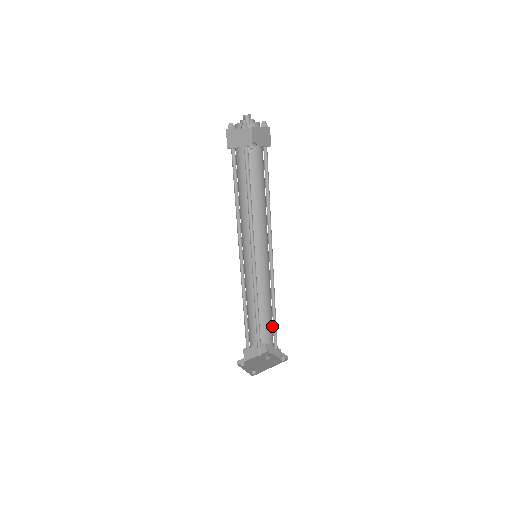
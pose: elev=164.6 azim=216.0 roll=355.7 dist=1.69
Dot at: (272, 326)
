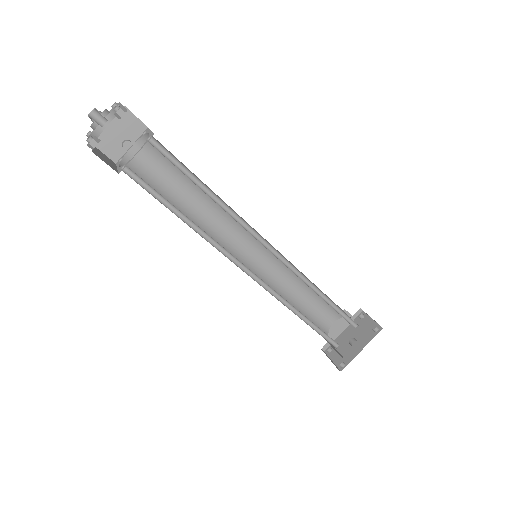
Dot at: (336, 308)
